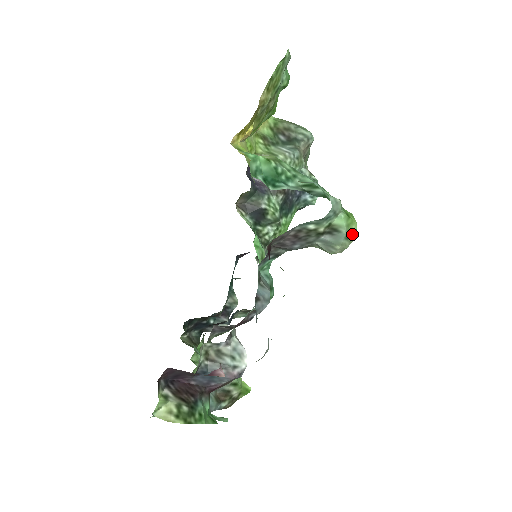
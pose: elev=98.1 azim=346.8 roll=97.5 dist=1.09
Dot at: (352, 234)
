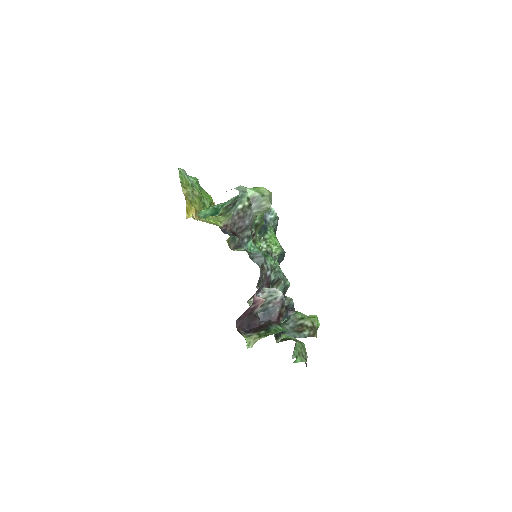
Dot at: (264, 192)
